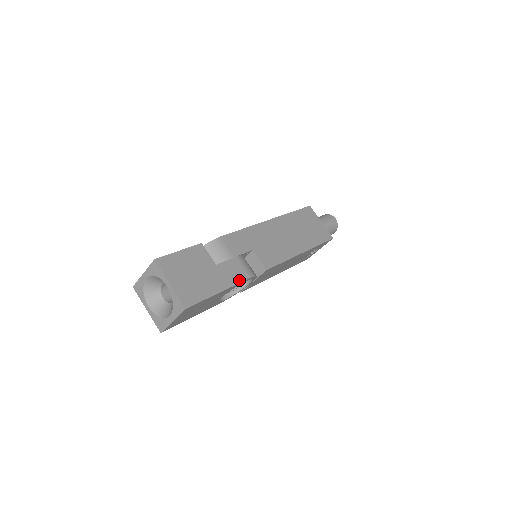
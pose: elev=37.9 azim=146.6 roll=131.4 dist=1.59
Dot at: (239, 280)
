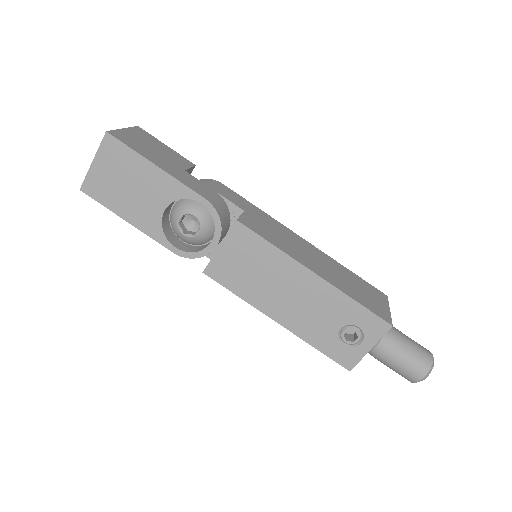
Dot at: (191, 187)
